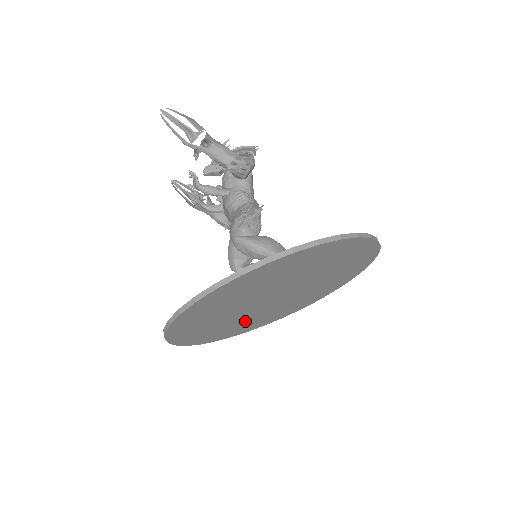
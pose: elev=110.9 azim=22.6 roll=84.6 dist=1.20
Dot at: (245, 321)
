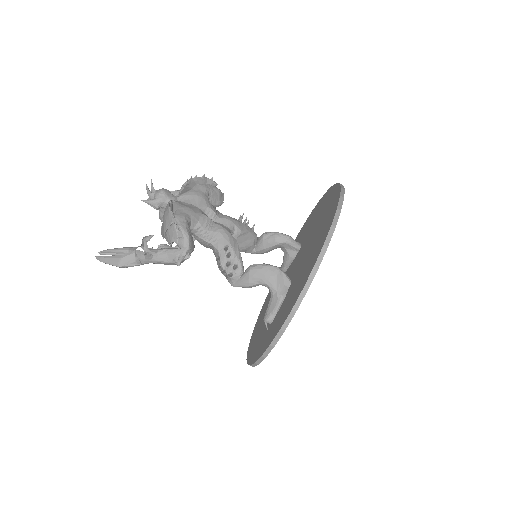
Dot at: occluded
